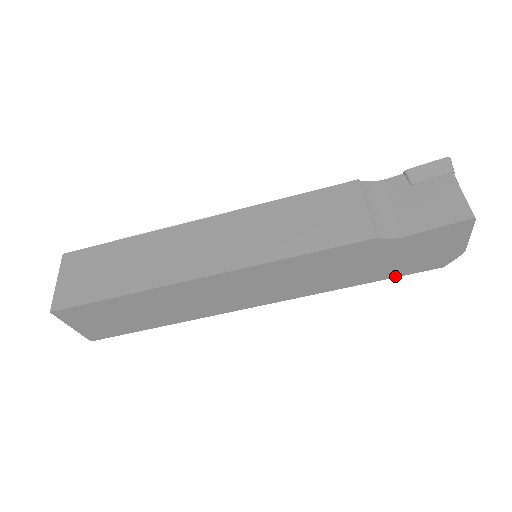
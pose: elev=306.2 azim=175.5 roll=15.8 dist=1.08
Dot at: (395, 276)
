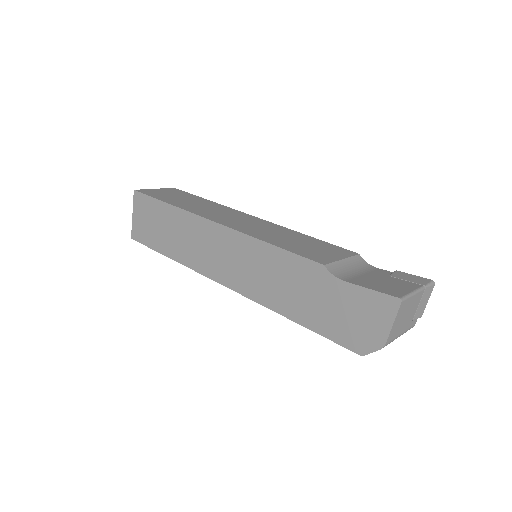
Dot at: (323, 334)
